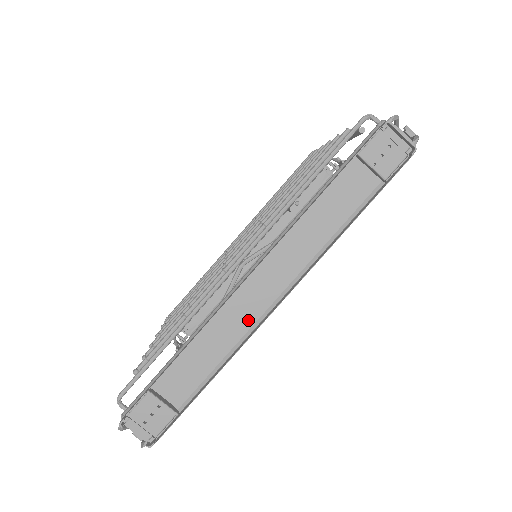
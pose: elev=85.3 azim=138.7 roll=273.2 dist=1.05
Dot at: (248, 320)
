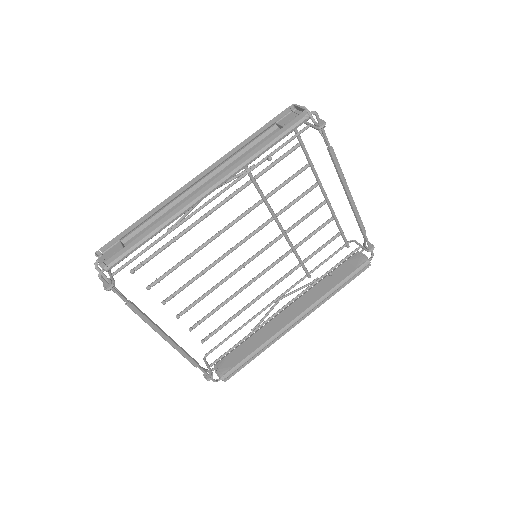
Dot at: occluded
